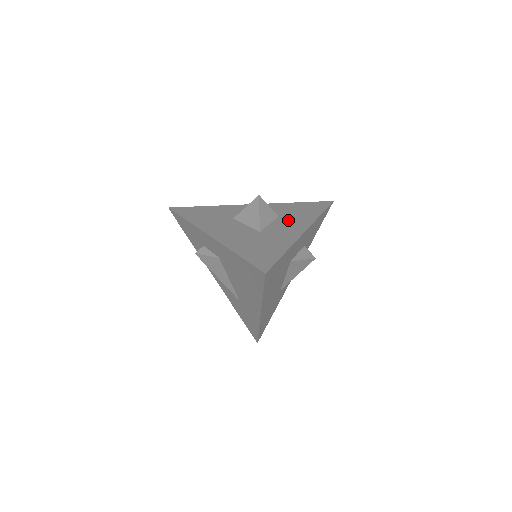
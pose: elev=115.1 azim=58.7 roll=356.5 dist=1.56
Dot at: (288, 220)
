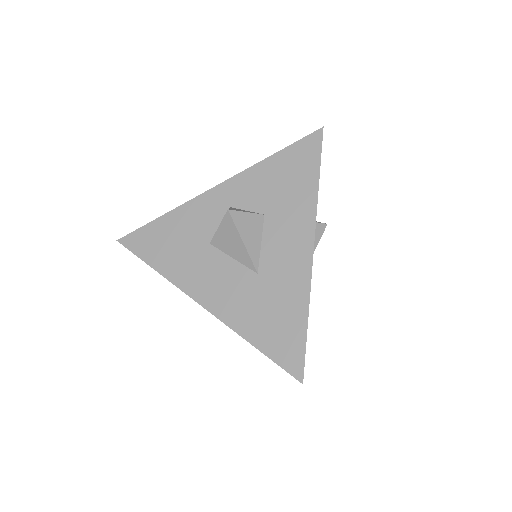
Dot at: (281, 223)
